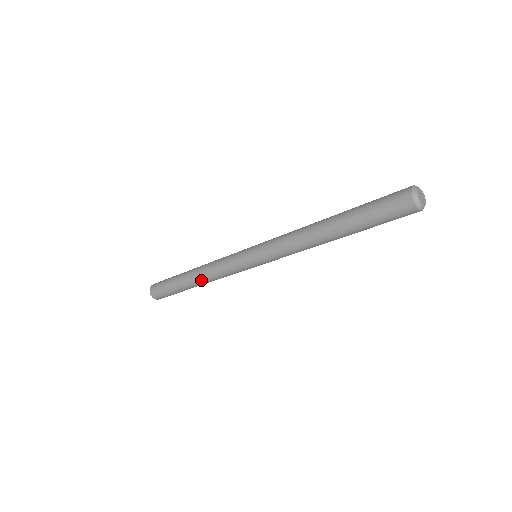
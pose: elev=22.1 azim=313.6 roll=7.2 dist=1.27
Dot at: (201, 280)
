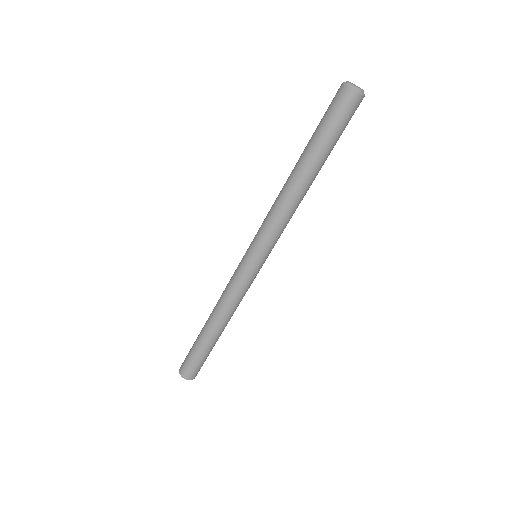
Dot at: (214, 314)
